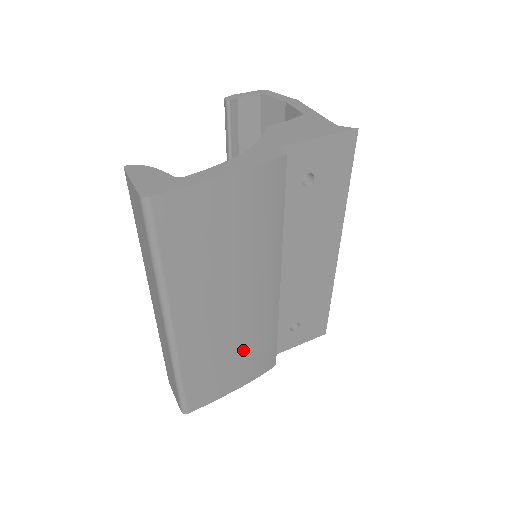
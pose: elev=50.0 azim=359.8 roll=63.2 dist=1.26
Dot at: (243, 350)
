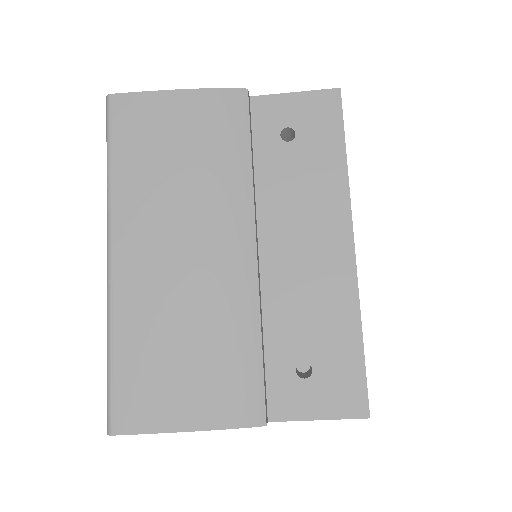
Dot at: (201, 344)
